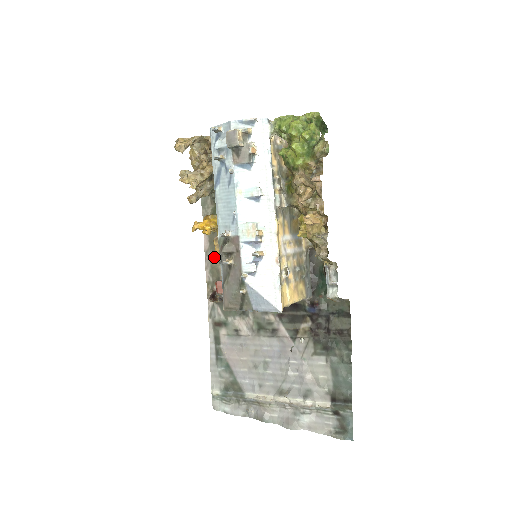
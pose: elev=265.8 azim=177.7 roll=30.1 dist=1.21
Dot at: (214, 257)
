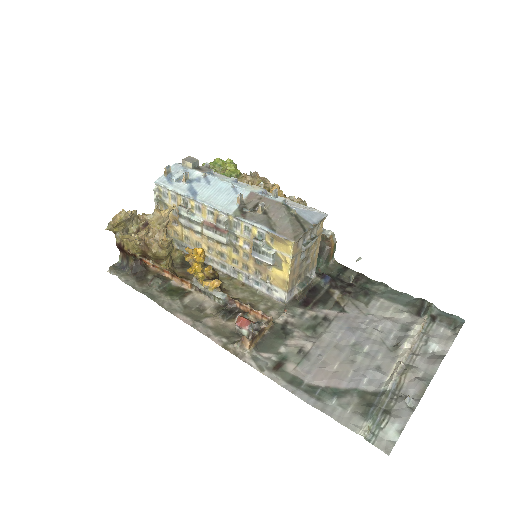
Dot at: (207, 322)
